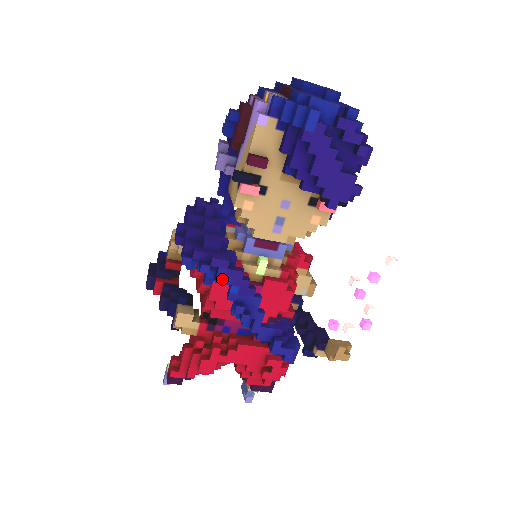
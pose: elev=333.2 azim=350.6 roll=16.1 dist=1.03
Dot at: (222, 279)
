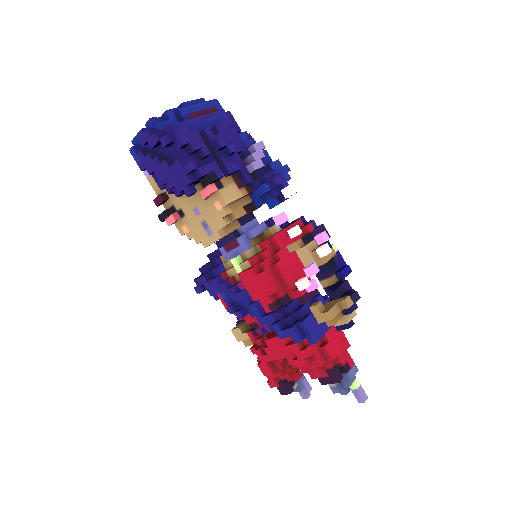
Dot at: (212, 291)
